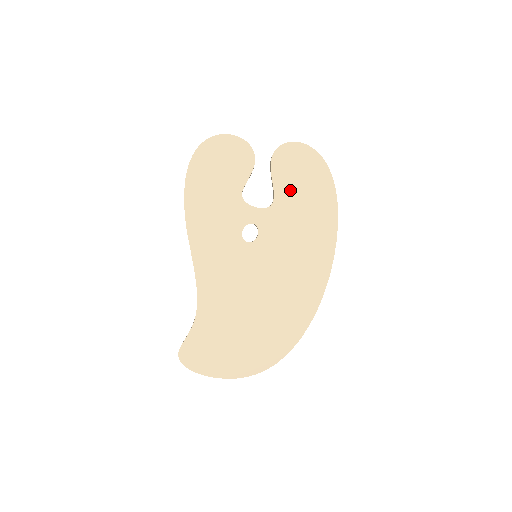
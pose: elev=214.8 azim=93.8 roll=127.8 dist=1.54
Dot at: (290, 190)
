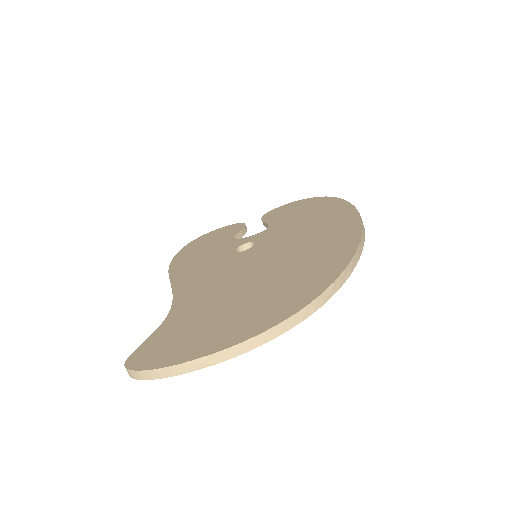
Dot at: (285, 217)
